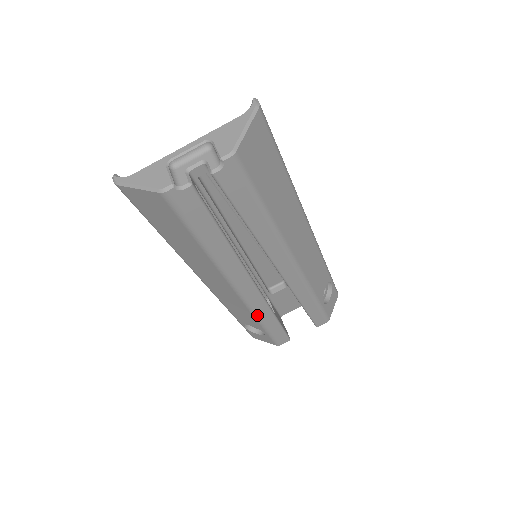
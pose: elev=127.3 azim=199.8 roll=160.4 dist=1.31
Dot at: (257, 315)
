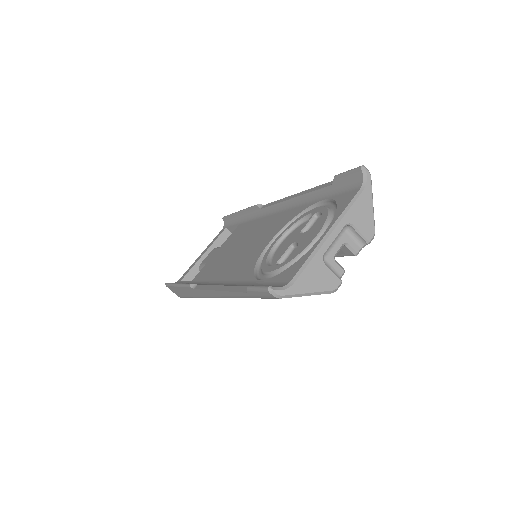
Dot at: occluded
